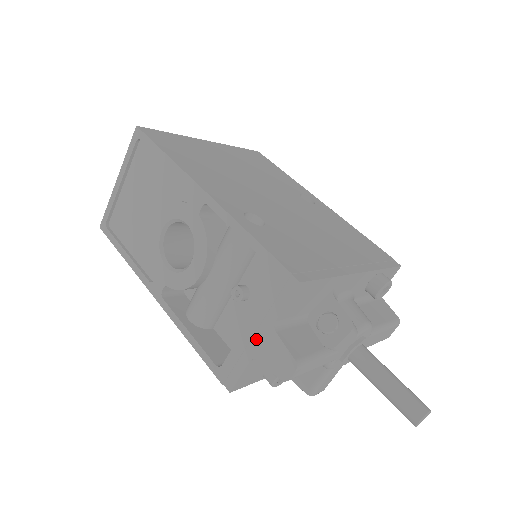
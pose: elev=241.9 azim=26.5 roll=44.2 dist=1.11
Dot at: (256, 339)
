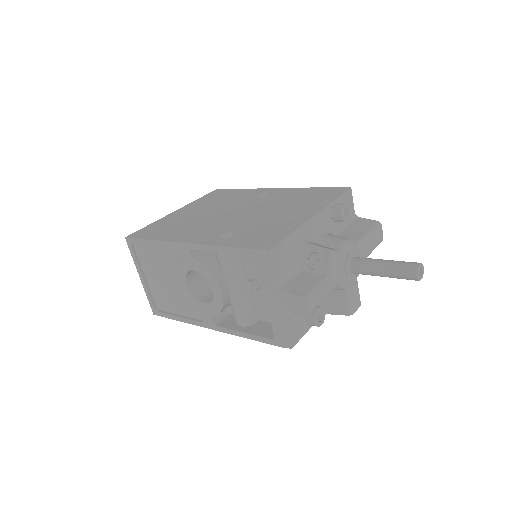
Dot at: (276, 304)
